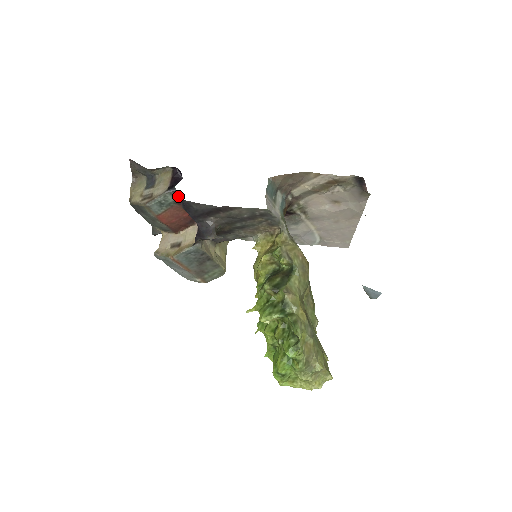
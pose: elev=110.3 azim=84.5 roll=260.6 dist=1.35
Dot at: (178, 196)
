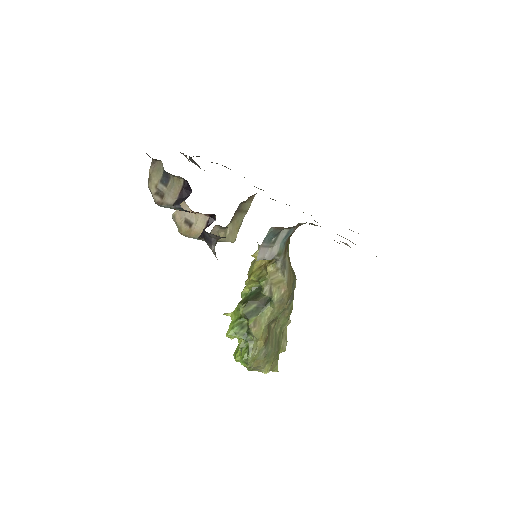
Dot at: occluded
